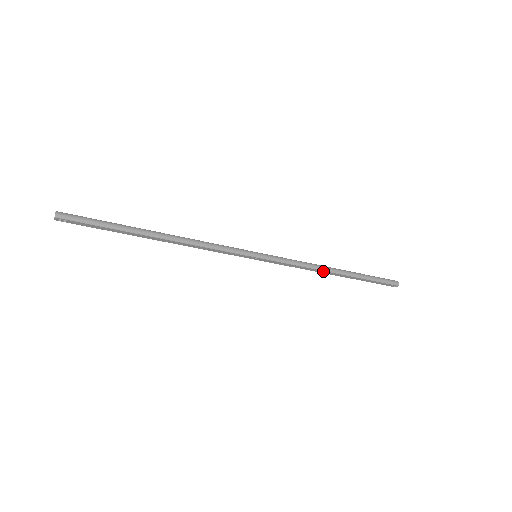
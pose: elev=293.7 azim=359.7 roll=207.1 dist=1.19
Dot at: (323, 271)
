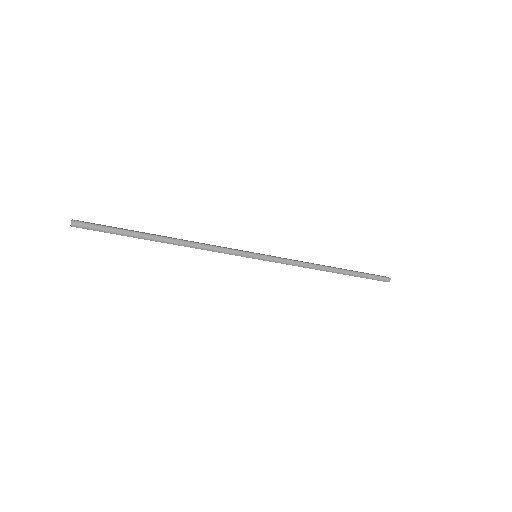
Dot at: (318, 269)
